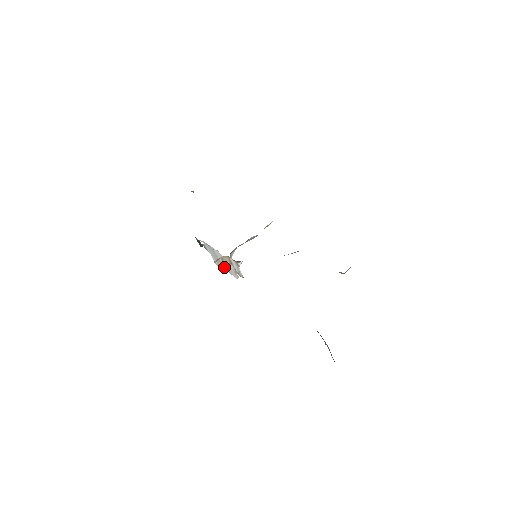
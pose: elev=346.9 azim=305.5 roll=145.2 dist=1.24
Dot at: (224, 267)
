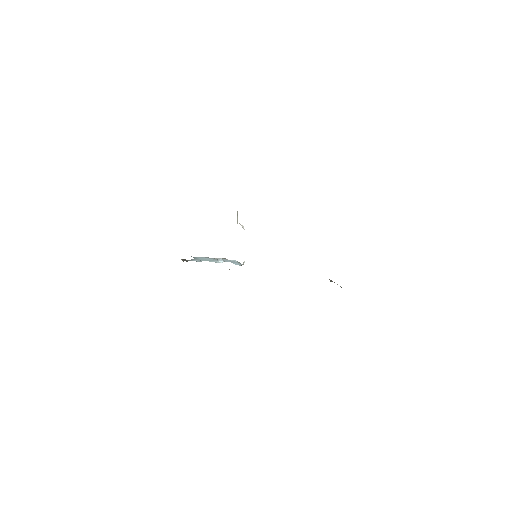
Dot at: occluded
